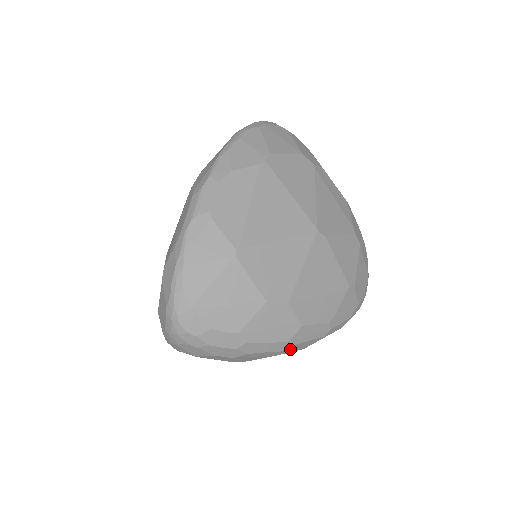
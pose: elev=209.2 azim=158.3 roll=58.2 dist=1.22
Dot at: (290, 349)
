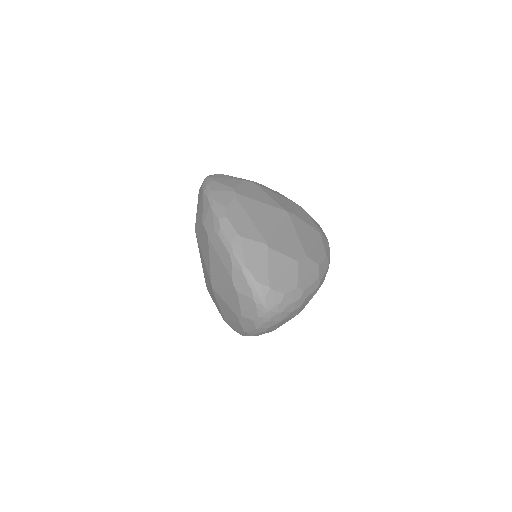
Dot at: (320, 284)
